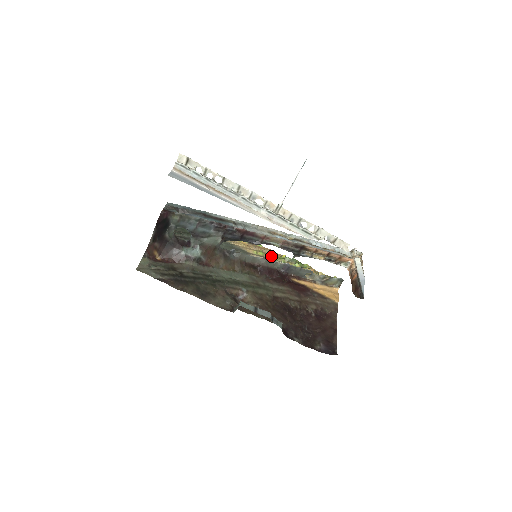
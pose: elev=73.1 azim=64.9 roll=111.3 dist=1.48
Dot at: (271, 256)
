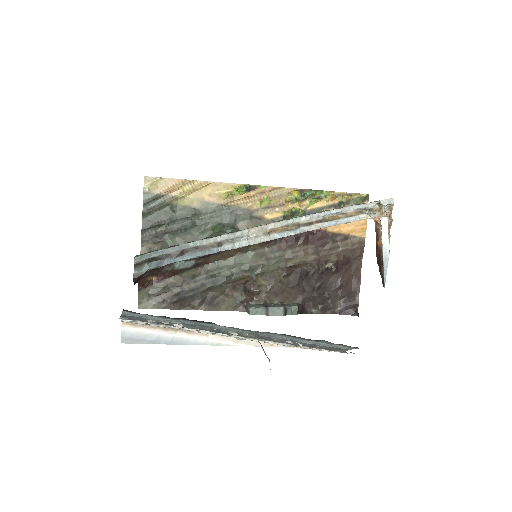
Dot at: (279, 199)
